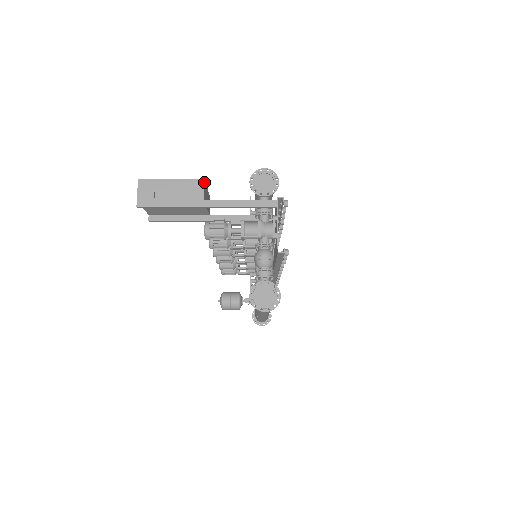
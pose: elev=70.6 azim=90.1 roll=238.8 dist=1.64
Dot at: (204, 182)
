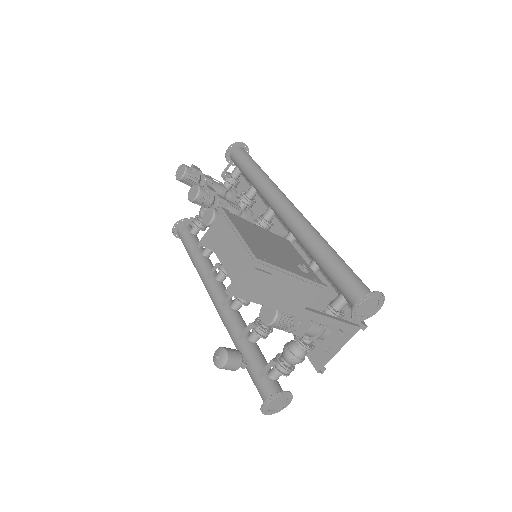
Dot at: occluded
